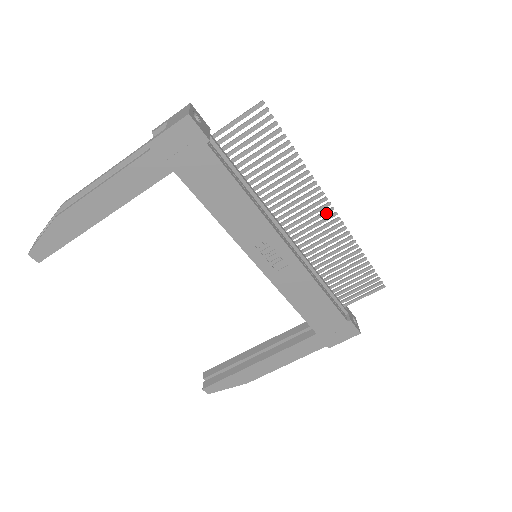
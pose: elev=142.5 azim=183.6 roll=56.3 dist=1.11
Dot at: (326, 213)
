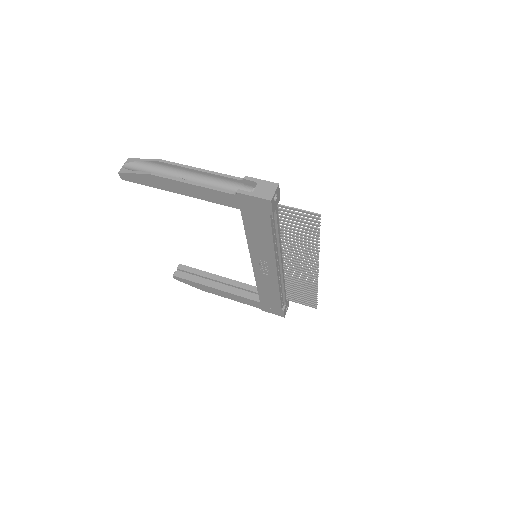
Dot at: (312, 268)
